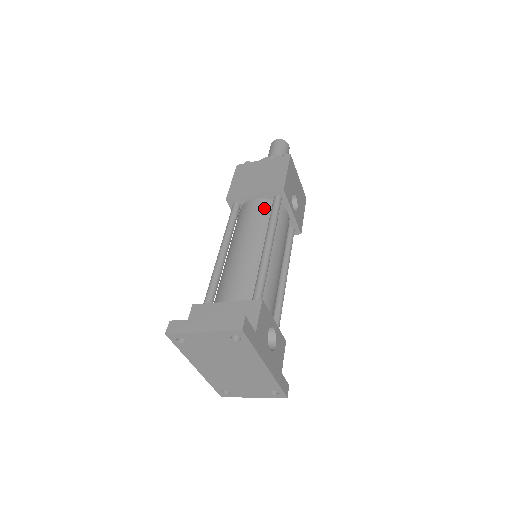
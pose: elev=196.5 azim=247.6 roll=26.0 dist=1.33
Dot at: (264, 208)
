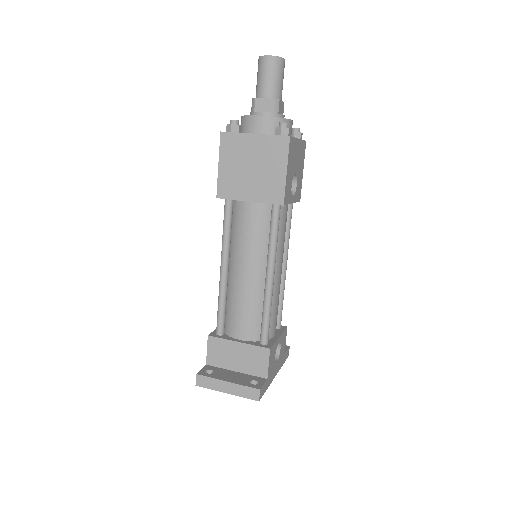
Dot at: (262, 219)
